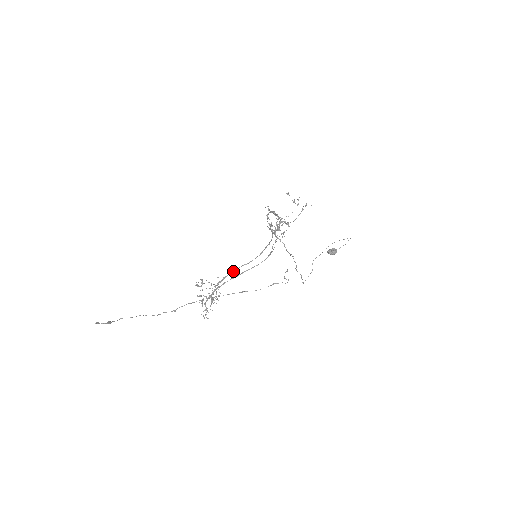
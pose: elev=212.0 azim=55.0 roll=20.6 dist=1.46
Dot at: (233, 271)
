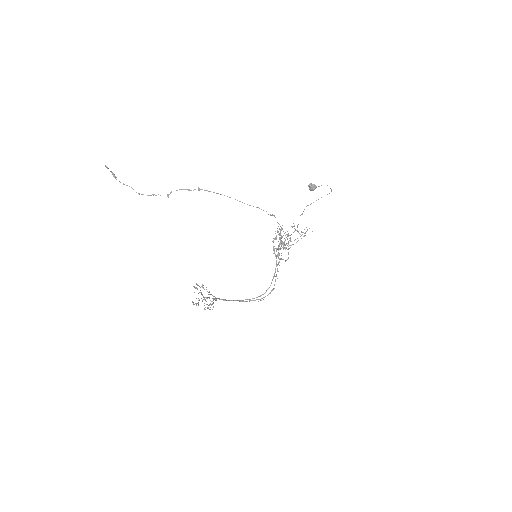
Dot at: (235, 300)
